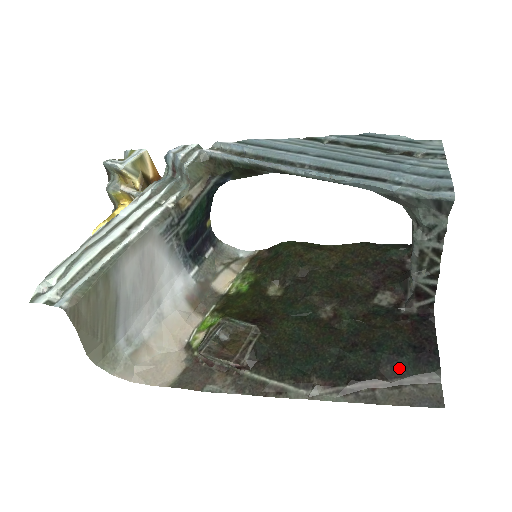
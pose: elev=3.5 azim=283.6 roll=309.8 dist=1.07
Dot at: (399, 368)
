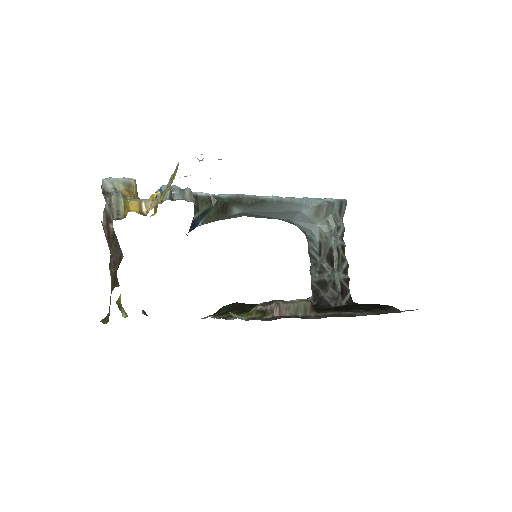
Dot at: (380, 308)
